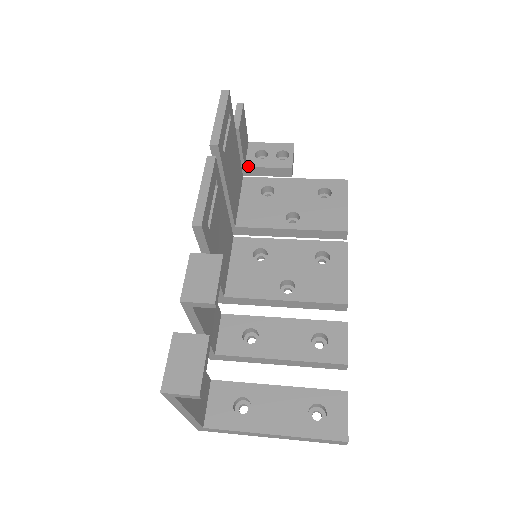
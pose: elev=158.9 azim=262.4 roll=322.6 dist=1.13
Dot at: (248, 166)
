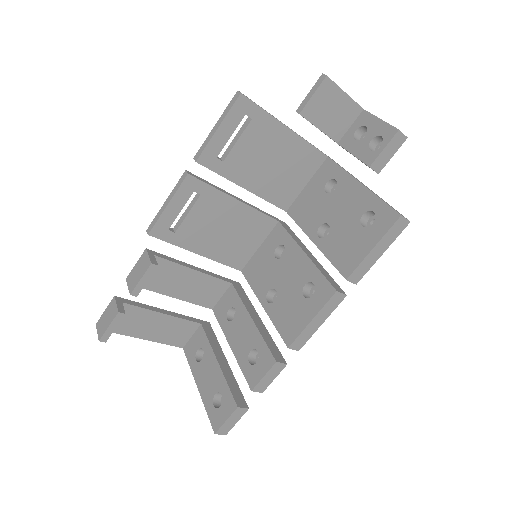
Dot at: (340, 144)
